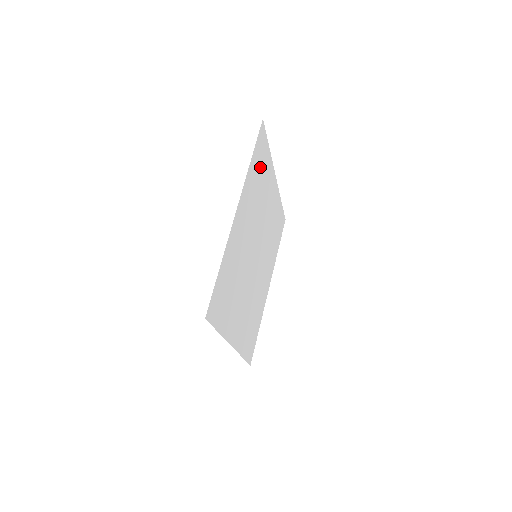
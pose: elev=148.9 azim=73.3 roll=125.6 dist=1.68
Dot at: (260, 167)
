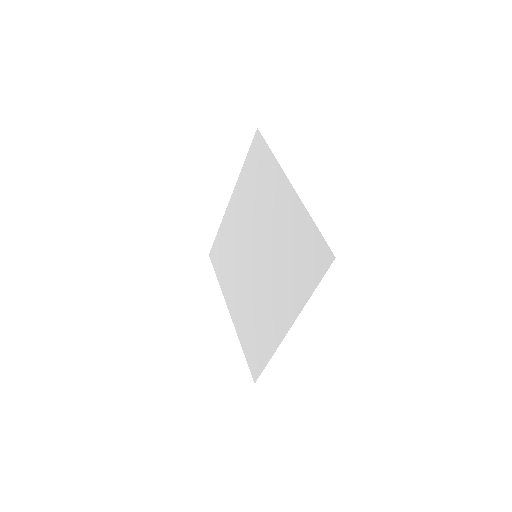
Dot at: (256, 170)
